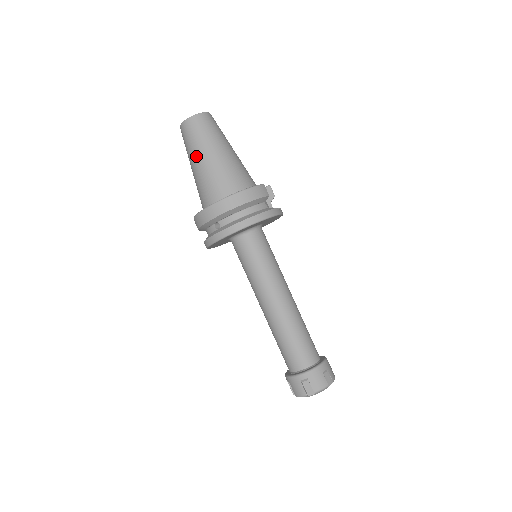
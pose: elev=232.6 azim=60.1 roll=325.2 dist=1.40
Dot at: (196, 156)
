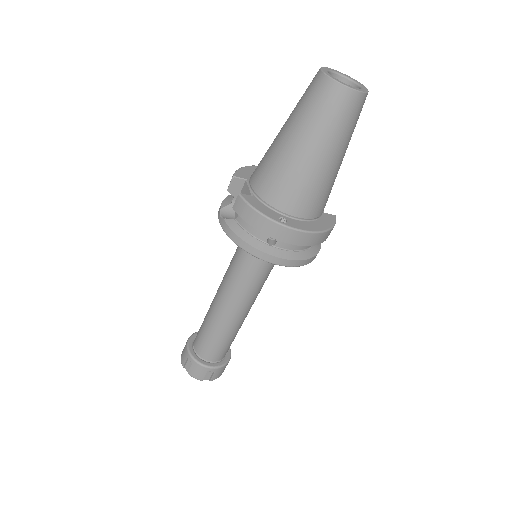
Dot at: (319, 146)
